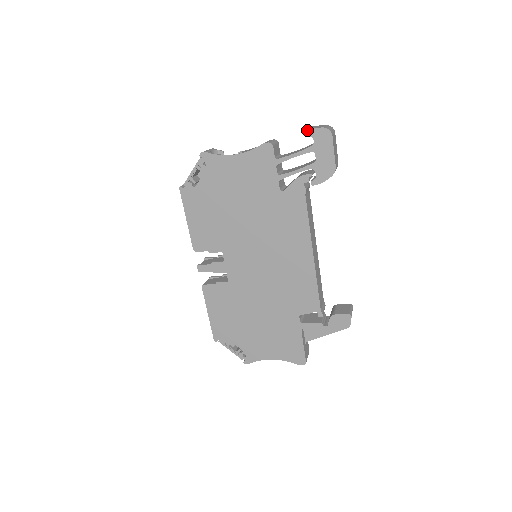
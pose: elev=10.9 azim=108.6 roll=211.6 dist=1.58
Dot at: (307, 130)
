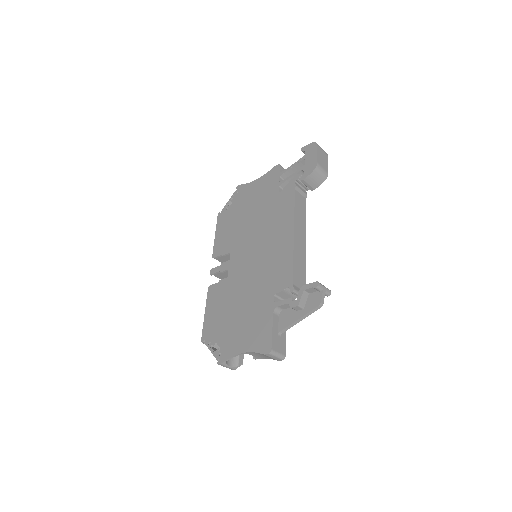
Dot at: (302, 148)
